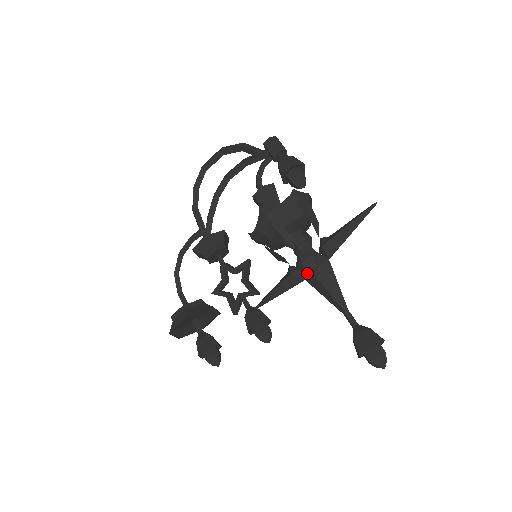
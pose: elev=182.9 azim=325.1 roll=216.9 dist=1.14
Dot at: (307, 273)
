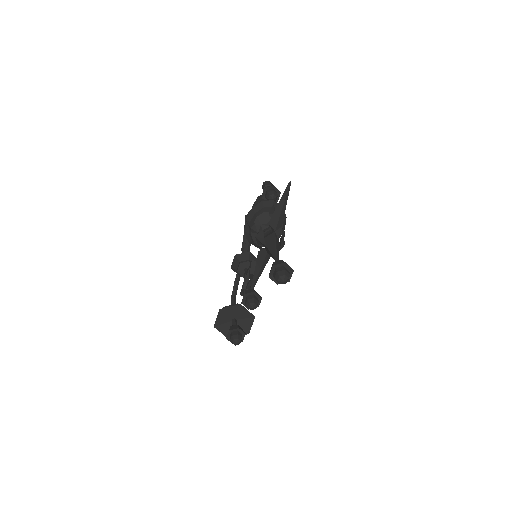
Dot at: (260, 243)
